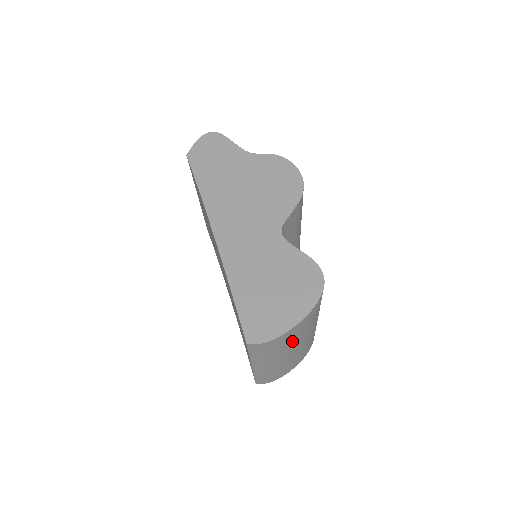
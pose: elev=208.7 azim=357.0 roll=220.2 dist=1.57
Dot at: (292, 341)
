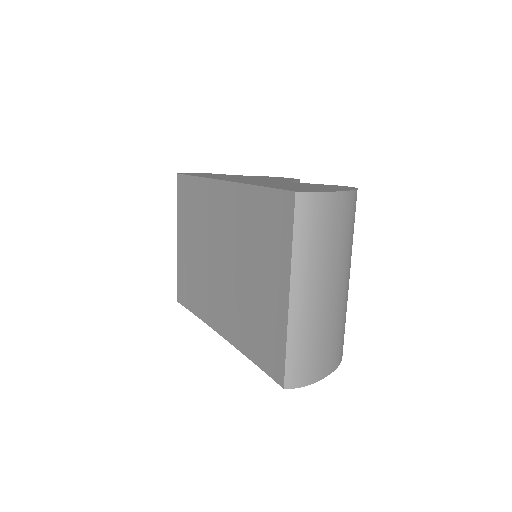
Dot at: (338, 243)
